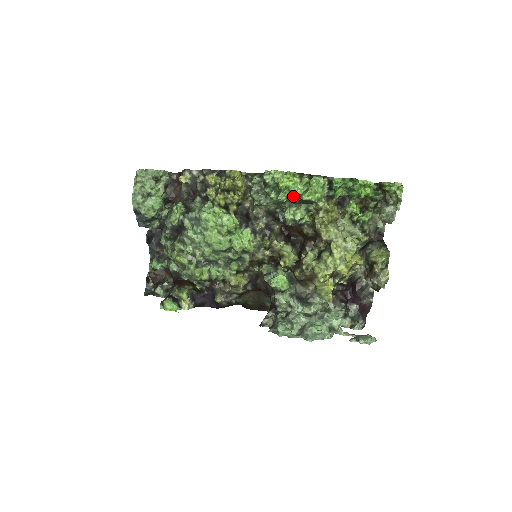
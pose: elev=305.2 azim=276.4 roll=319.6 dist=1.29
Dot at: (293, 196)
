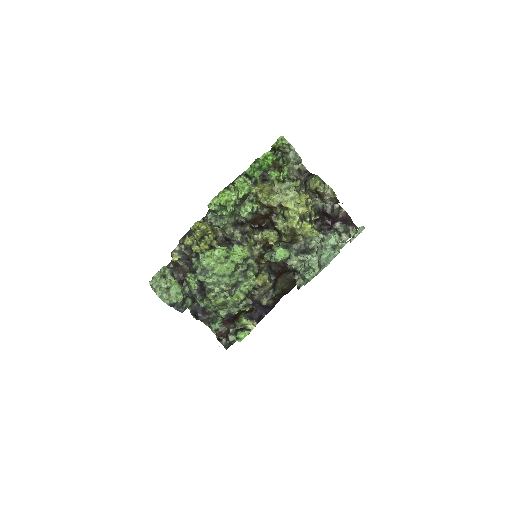
Dot at: (234, 202)
